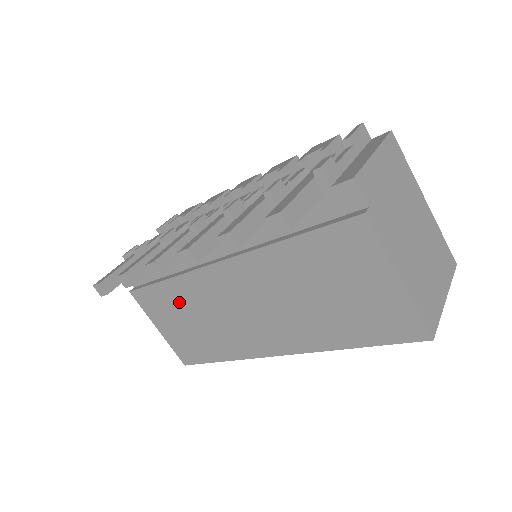
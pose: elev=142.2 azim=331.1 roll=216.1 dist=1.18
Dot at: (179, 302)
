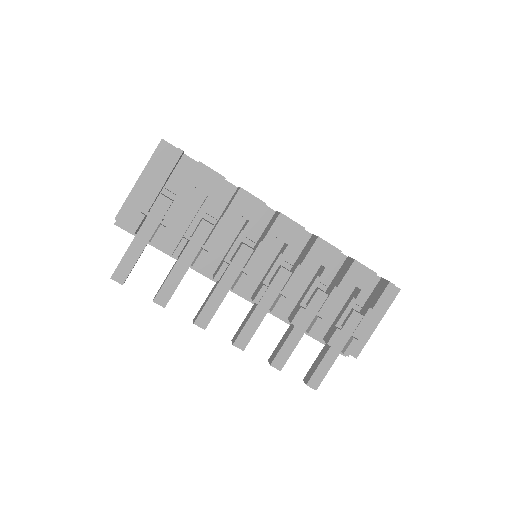
Dot at: occluded
